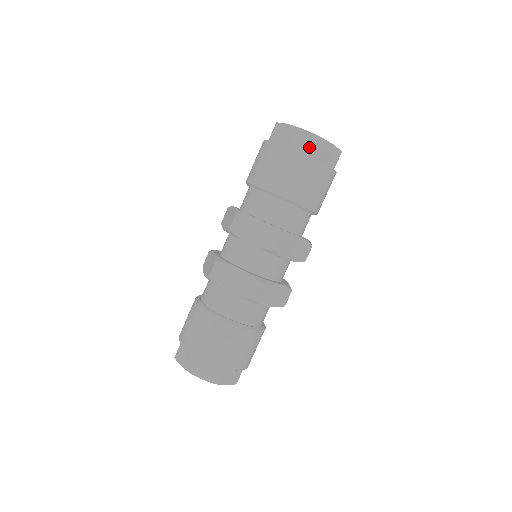
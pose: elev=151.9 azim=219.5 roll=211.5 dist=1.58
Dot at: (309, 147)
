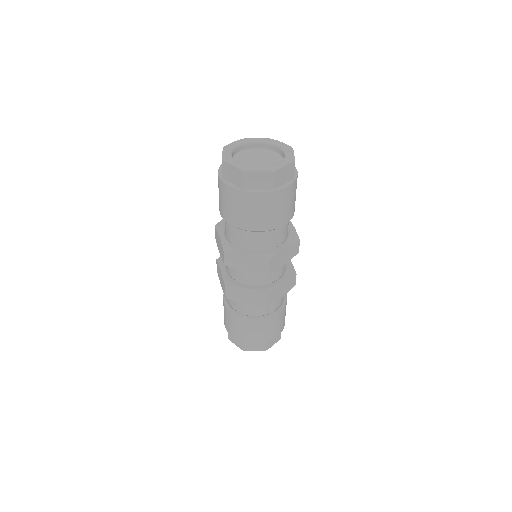
Dot at: (262, 183)
